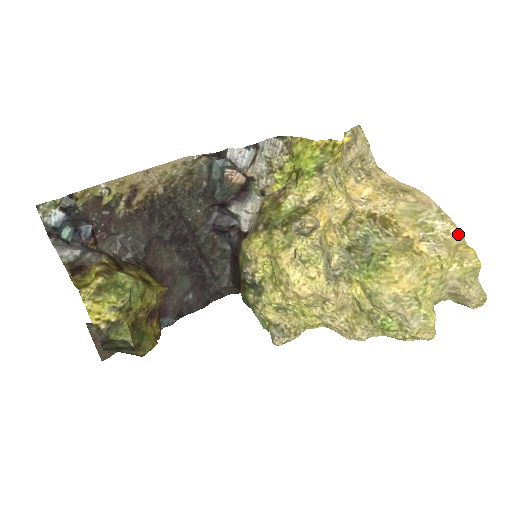
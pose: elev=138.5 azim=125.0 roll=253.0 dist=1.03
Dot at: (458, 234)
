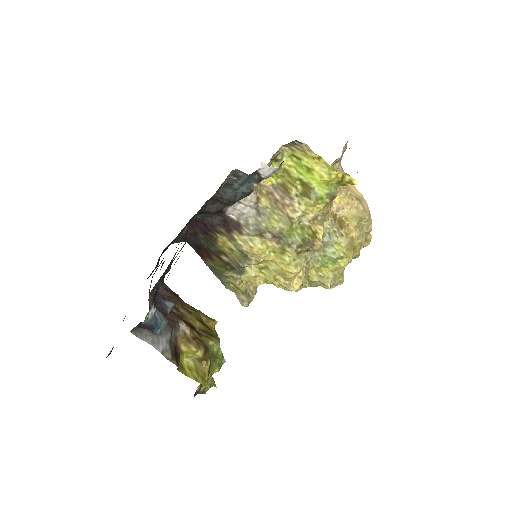
Dot at: (371, 229)
